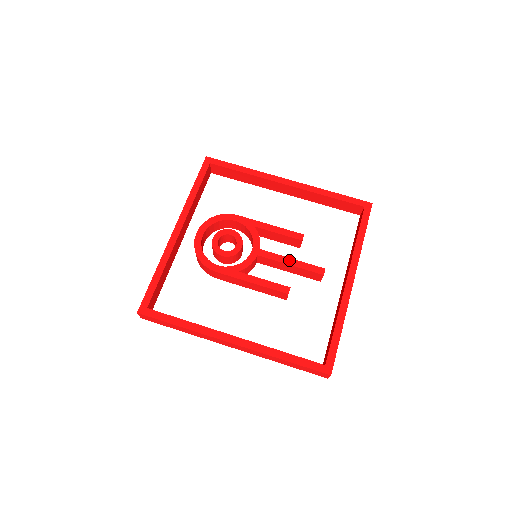
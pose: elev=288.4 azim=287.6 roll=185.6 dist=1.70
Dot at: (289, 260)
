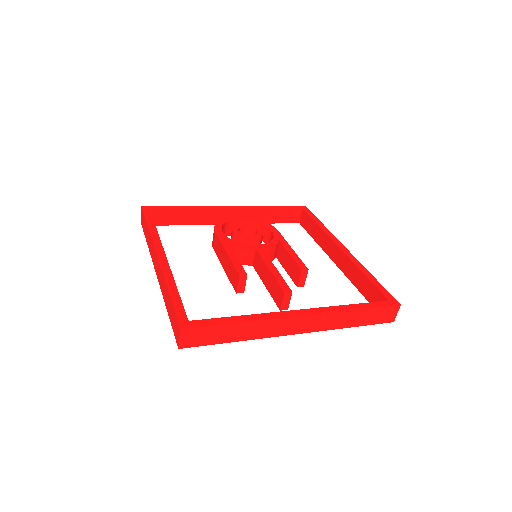
Dot at: (273, 267)
